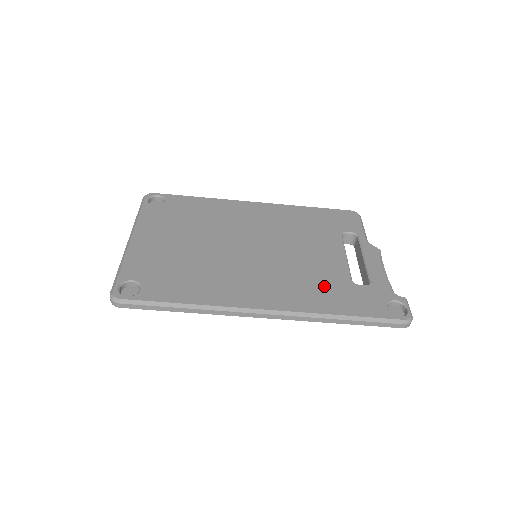
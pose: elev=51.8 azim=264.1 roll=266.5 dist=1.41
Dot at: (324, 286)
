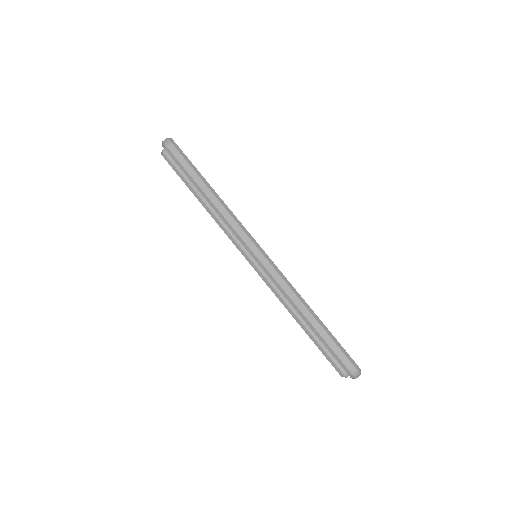
Dot at: occluded
